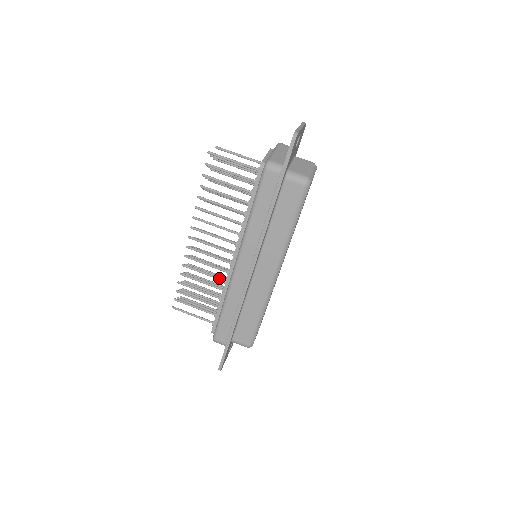
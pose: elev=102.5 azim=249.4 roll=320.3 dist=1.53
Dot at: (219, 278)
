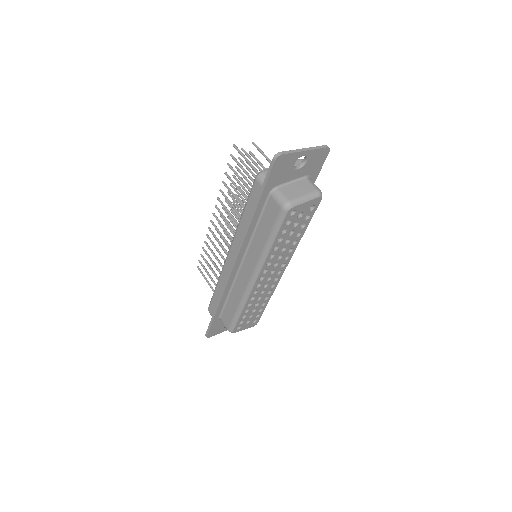
Dot at: occluded
